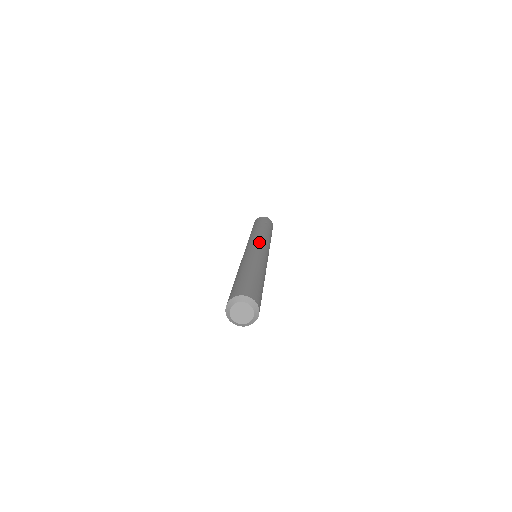
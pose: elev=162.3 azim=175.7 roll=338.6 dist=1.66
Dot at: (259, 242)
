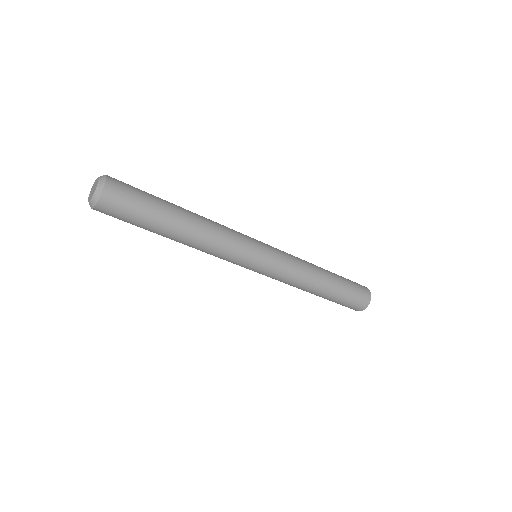
Dot at: occluded
